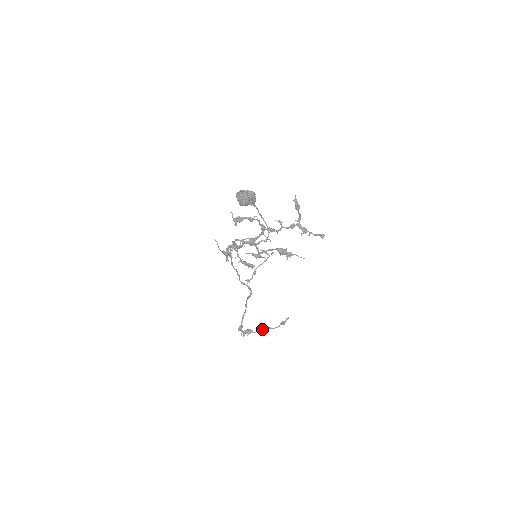
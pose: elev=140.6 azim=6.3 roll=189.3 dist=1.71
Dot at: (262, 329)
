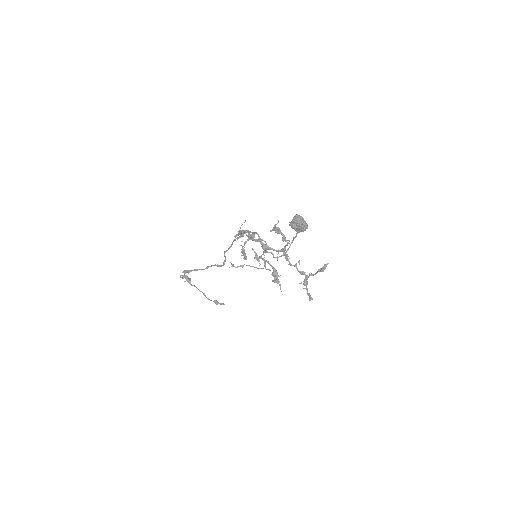
Dot at: (198, 289)
